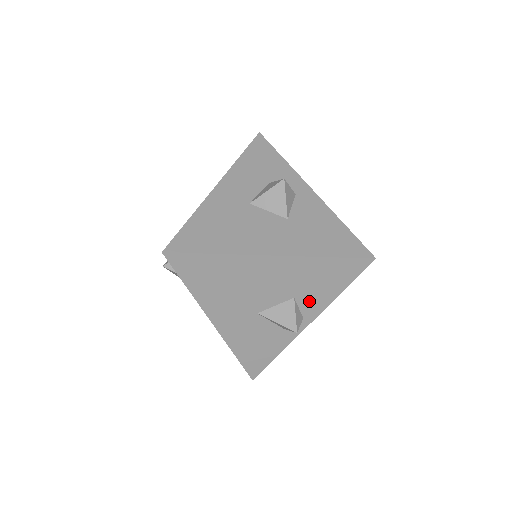
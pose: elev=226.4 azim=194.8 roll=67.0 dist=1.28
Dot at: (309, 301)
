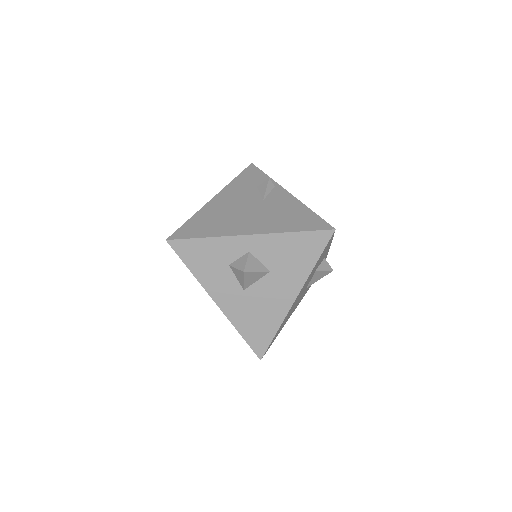
Dot at: occluded
